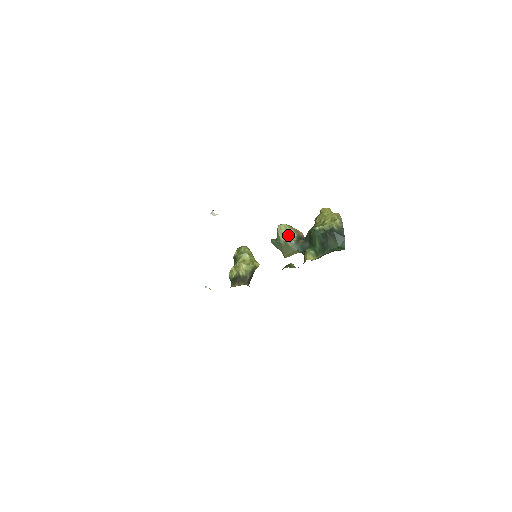
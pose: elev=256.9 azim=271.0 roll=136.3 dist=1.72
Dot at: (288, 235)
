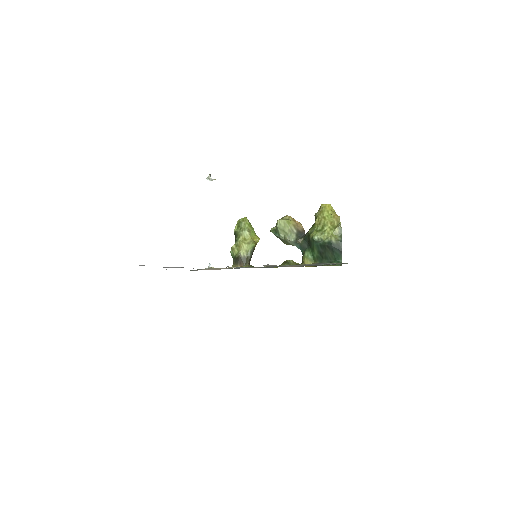
Dot at: (287, 231)
